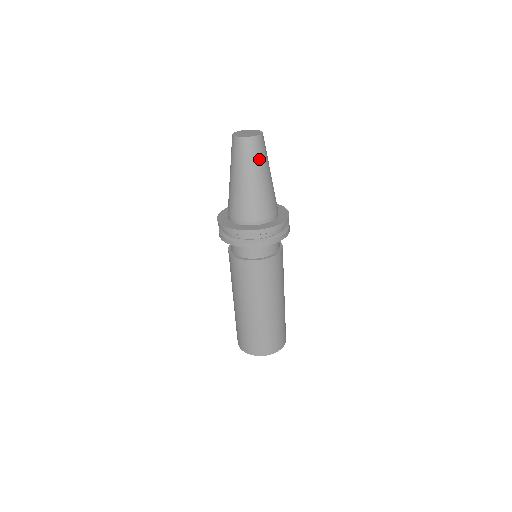
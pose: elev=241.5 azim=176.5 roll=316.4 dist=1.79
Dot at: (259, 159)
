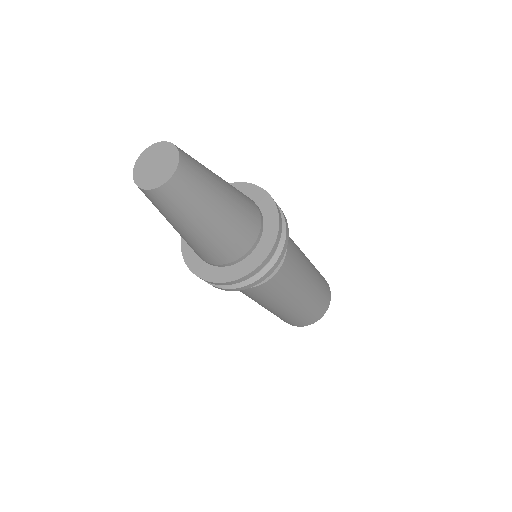
Dot at: (166, 213)
